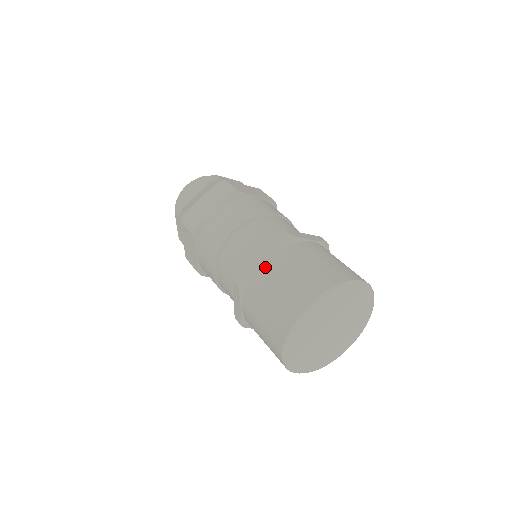
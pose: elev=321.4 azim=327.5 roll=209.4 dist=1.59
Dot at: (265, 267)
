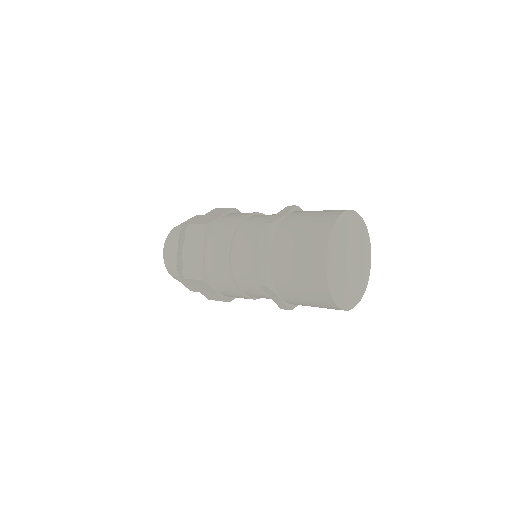
Dot at: (274, 259)
